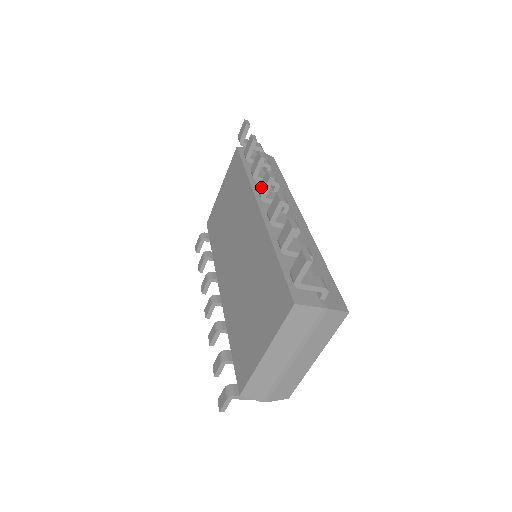
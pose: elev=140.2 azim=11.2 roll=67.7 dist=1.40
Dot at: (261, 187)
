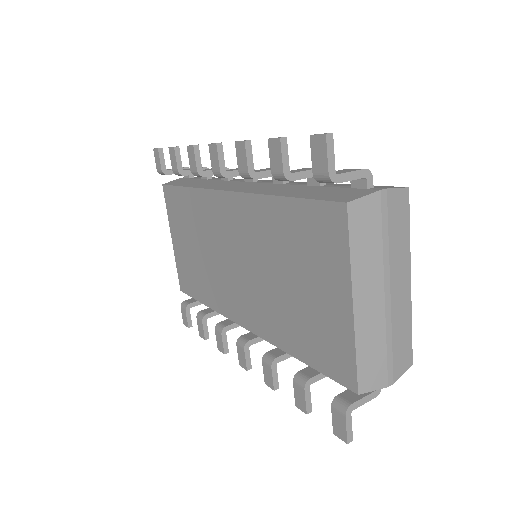
Dot at: (214, 165)
